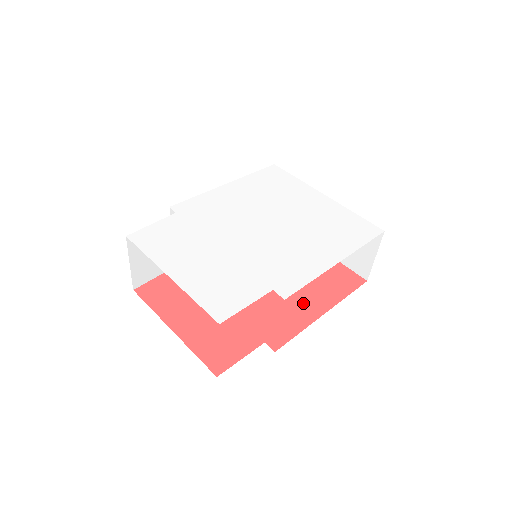
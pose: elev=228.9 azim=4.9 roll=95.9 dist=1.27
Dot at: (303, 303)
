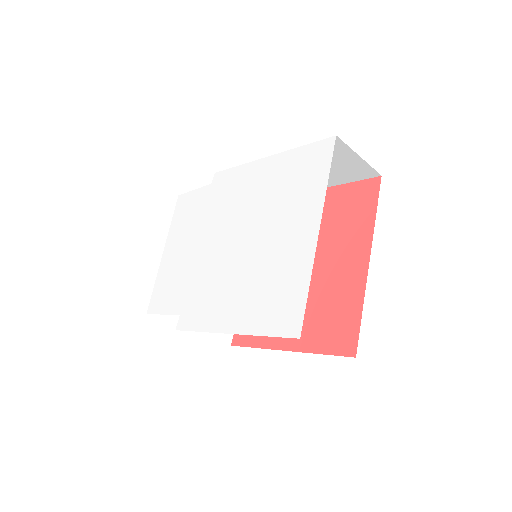
Dot at: occluded
